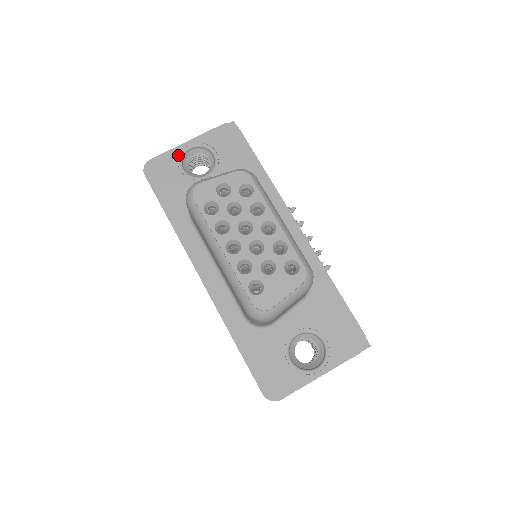
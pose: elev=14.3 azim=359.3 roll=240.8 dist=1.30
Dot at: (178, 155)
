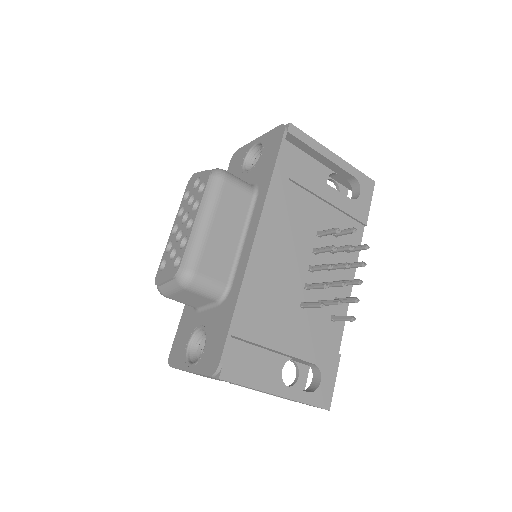
Dot at: (248, 149)
